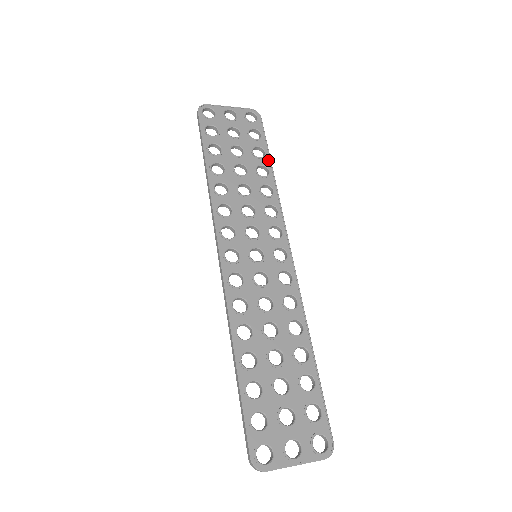
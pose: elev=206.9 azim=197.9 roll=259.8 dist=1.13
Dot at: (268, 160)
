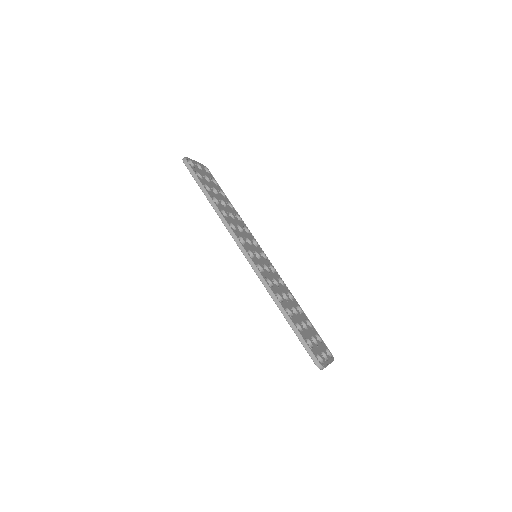
Dot at: (228, 199)
